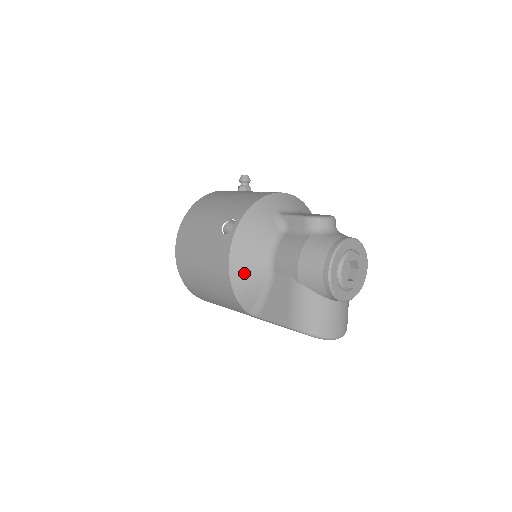
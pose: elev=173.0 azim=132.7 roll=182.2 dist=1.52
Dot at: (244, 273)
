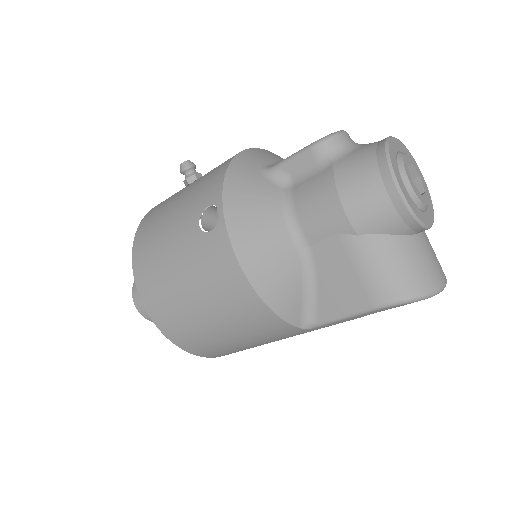
Dot at: (268, 269)
